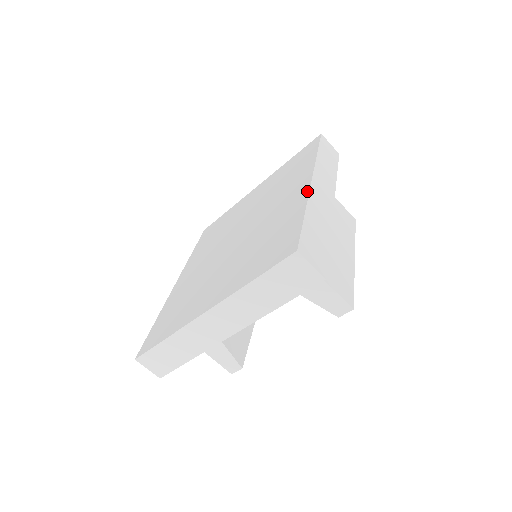
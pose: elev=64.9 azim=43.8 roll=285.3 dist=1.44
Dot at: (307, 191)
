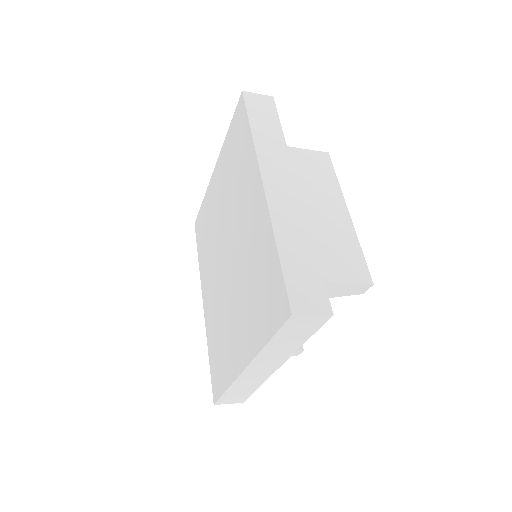
Dot at: (266, 207)
